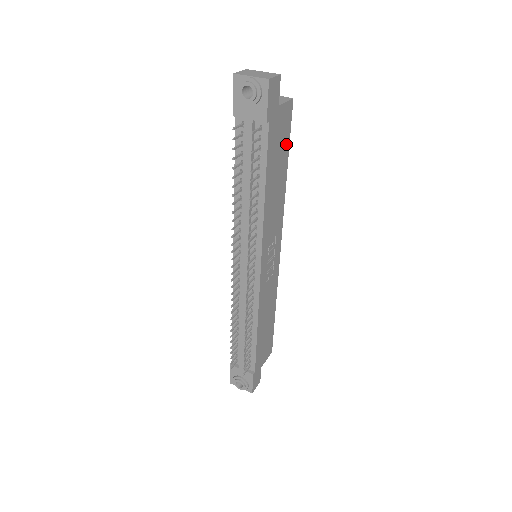
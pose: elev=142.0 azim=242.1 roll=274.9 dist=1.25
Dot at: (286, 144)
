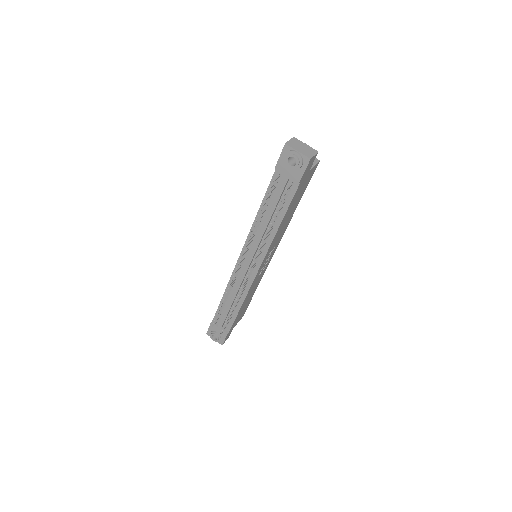
Dot at: (304, 189)
